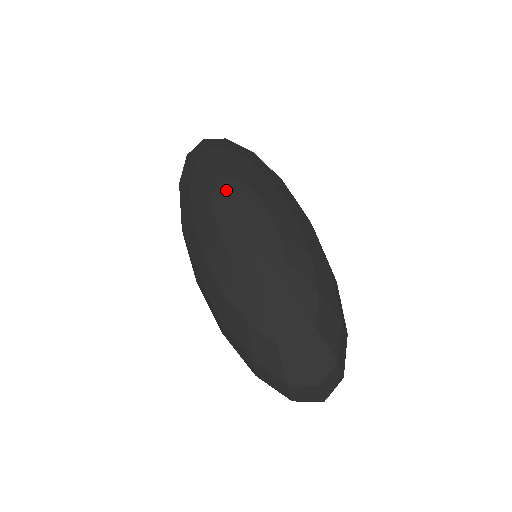
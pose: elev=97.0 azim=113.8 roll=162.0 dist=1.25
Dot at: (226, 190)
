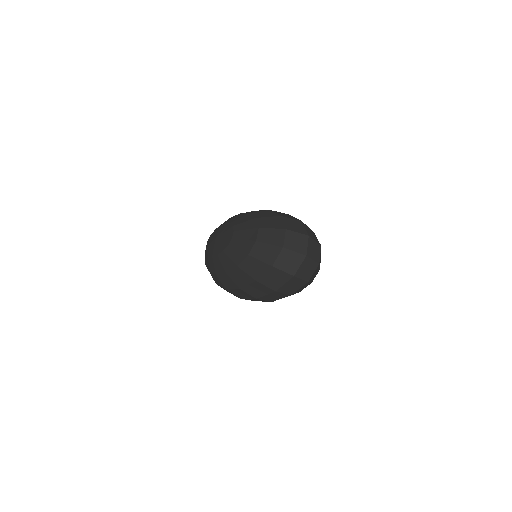
Dot at: (208, 242)
